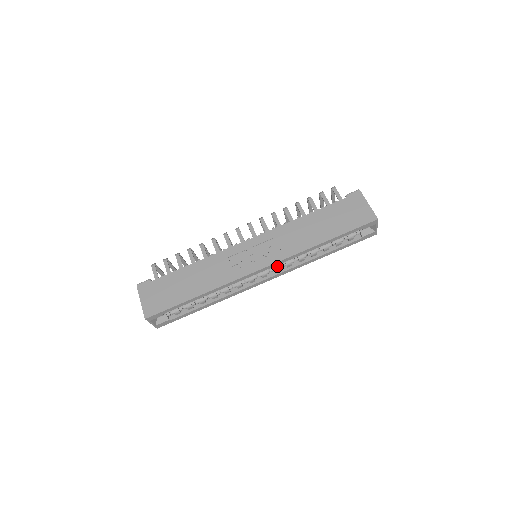
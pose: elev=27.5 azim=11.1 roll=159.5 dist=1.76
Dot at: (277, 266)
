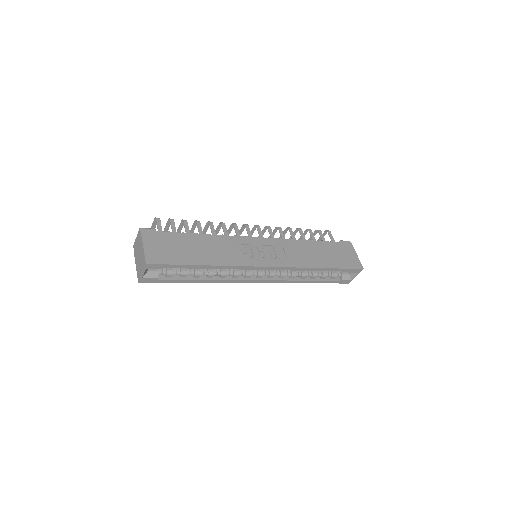
Dot at: (274, 272)
